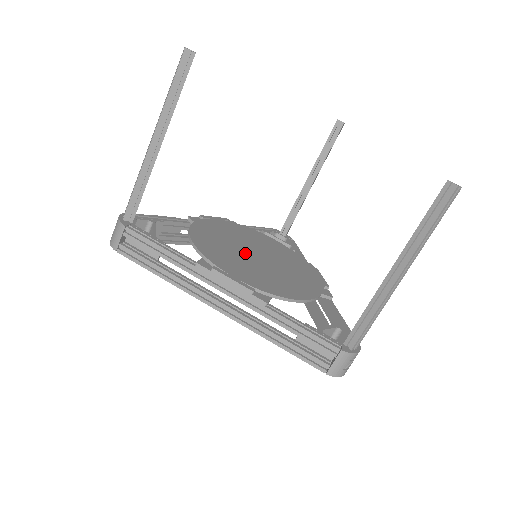
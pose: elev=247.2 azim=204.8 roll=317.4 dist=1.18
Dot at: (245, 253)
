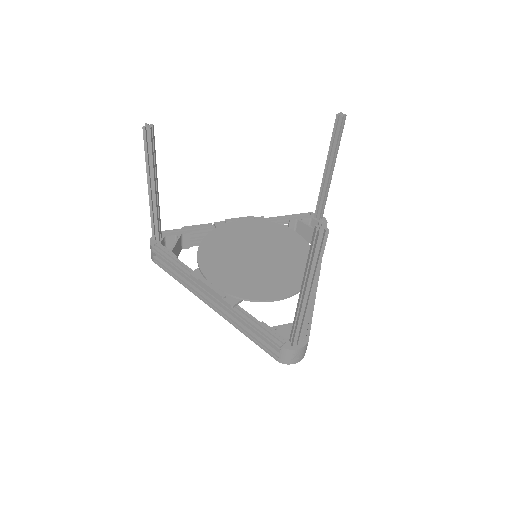
Dot at: (244, 255)
